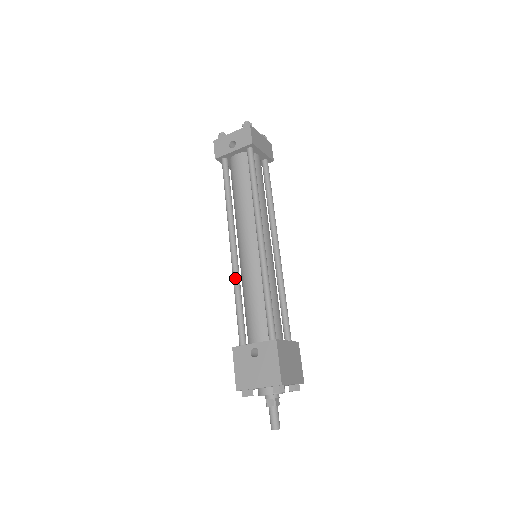
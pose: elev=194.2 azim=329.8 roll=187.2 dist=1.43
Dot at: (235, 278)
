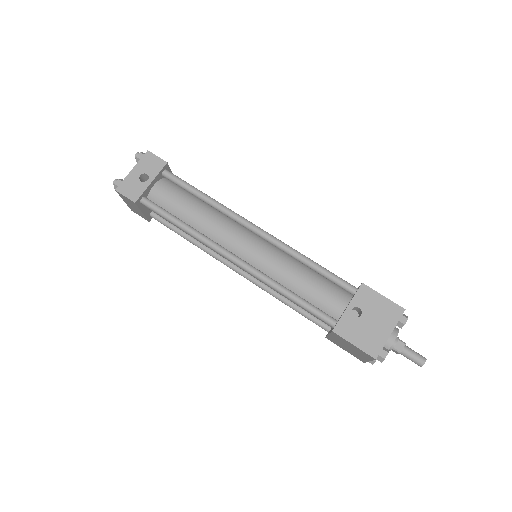
Dot at: (268, 279)
